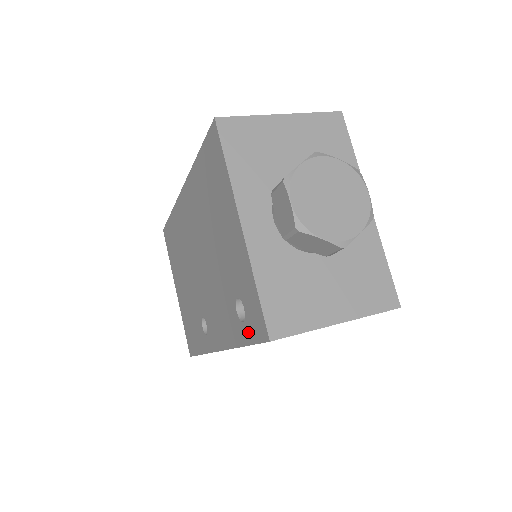
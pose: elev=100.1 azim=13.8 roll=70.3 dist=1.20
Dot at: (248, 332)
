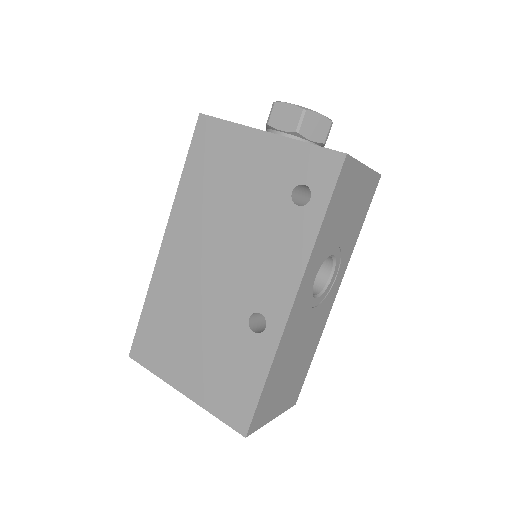
Dot at: (321, 194)
